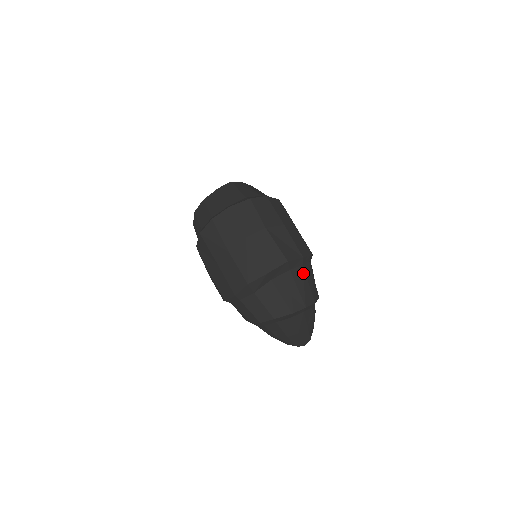
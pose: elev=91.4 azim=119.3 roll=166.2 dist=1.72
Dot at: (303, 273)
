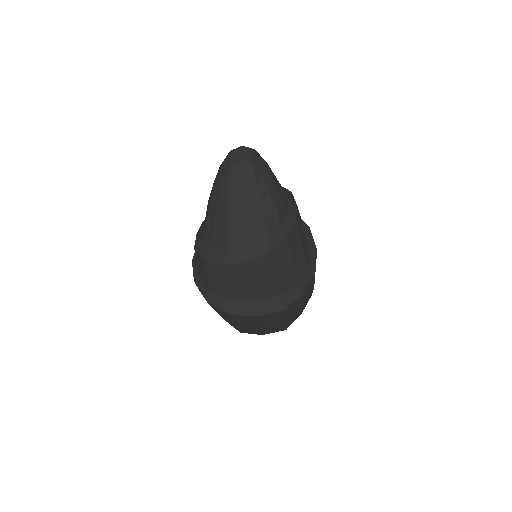
Dot at: occluded
